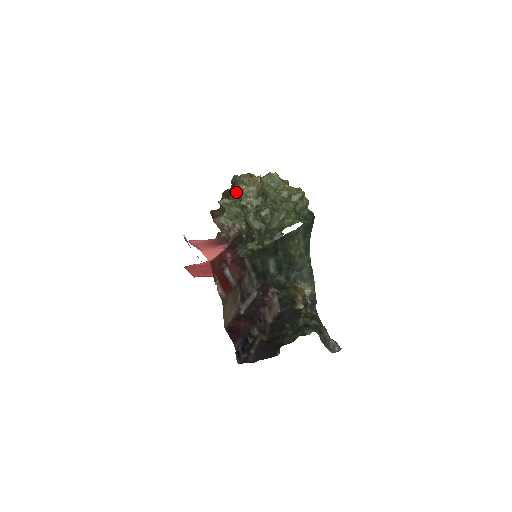
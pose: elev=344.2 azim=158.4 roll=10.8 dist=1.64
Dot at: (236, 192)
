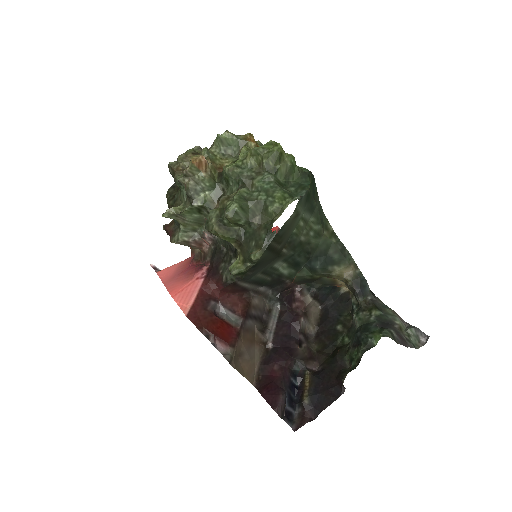
Dot at: (180, 190)
